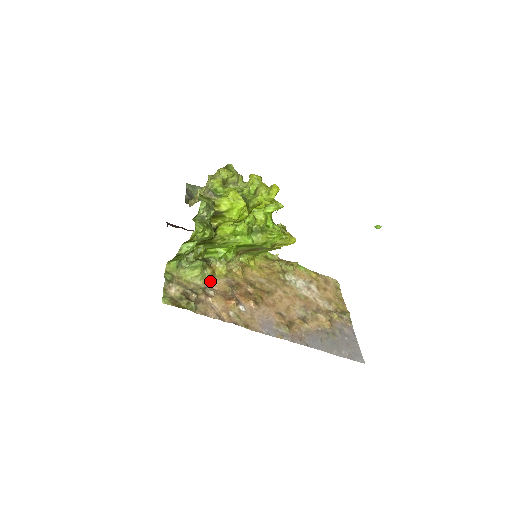
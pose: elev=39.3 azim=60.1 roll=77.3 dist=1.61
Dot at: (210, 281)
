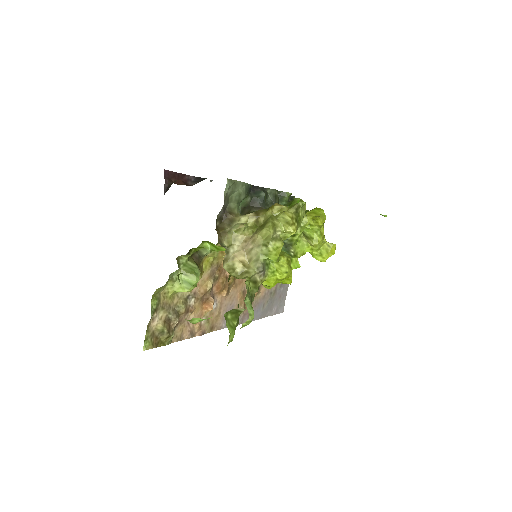
Dot at: occluded
